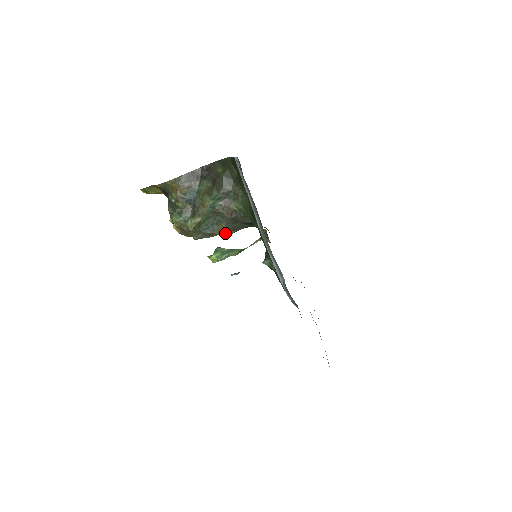
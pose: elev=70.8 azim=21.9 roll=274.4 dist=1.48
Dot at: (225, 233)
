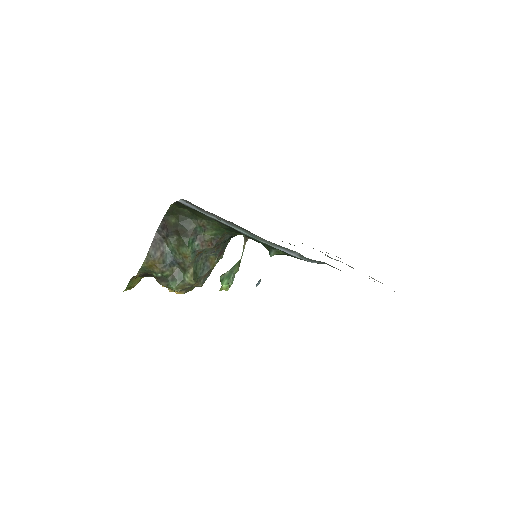
Dot at: (218, 261)
